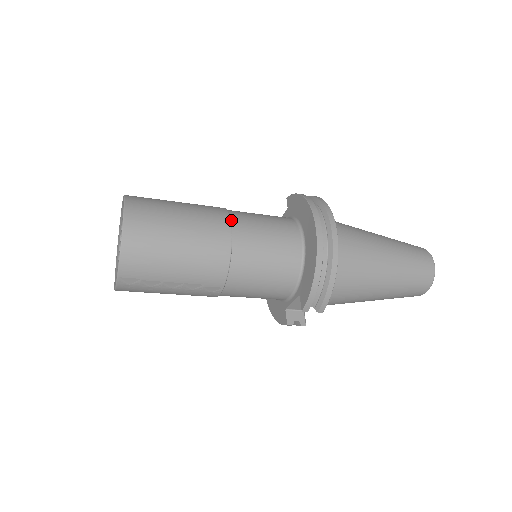
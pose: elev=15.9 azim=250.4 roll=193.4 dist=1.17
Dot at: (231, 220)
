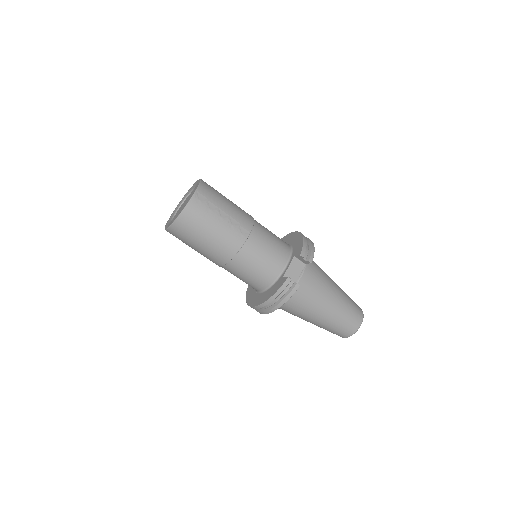
Dot at: occluded
